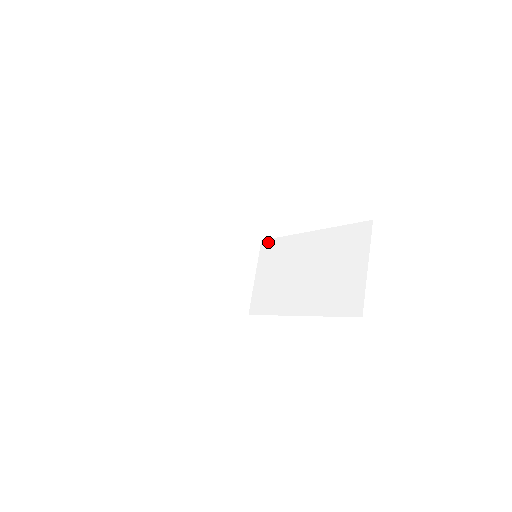
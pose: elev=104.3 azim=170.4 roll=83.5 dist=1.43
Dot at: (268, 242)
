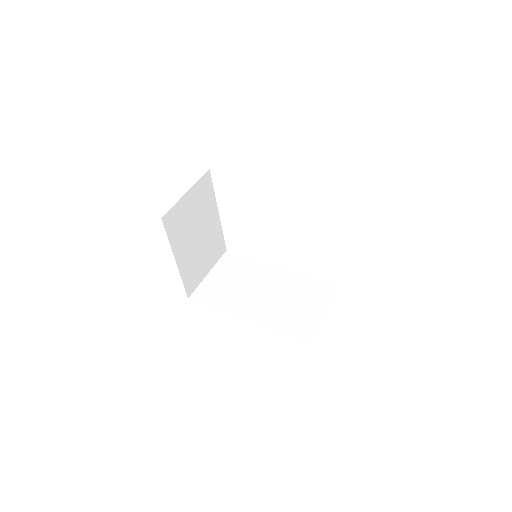
Dot at: (234, 255)
